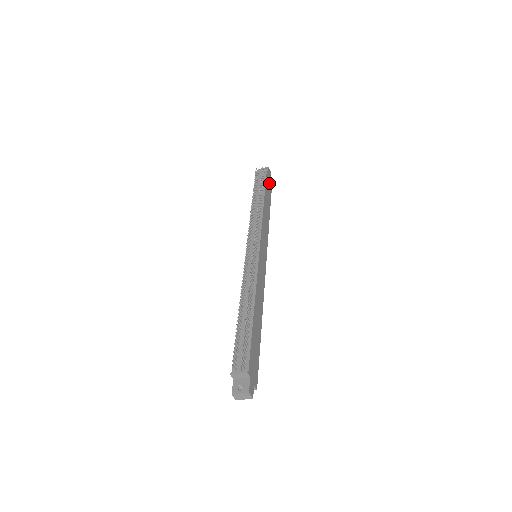
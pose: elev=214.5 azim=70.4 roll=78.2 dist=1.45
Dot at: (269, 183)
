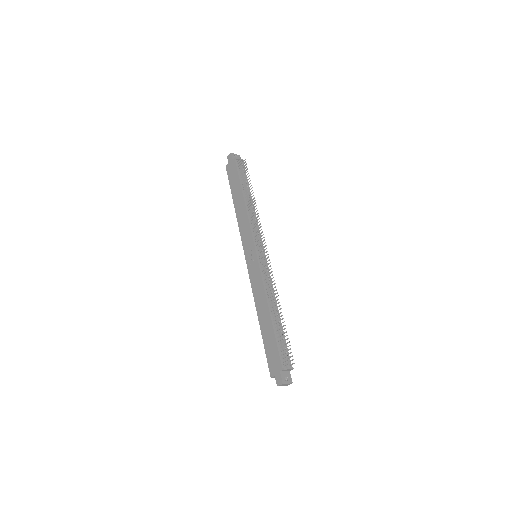
Dot at: occluded
